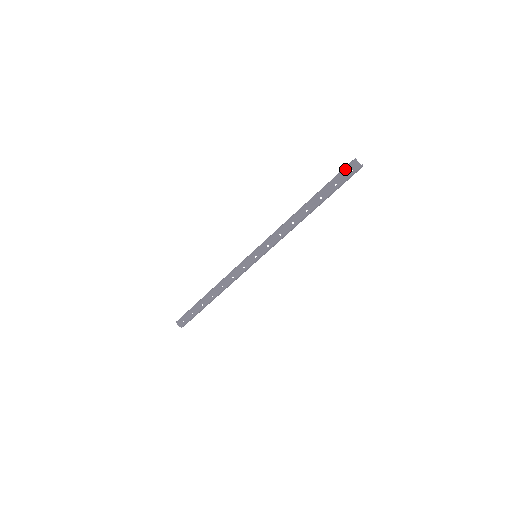
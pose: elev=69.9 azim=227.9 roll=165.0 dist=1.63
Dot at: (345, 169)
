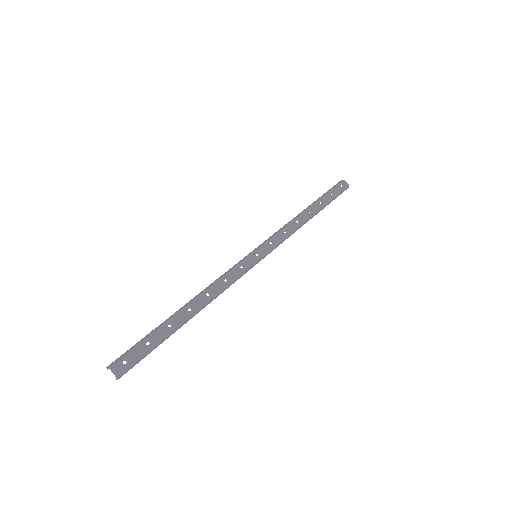
Dot at: (336, 185)
